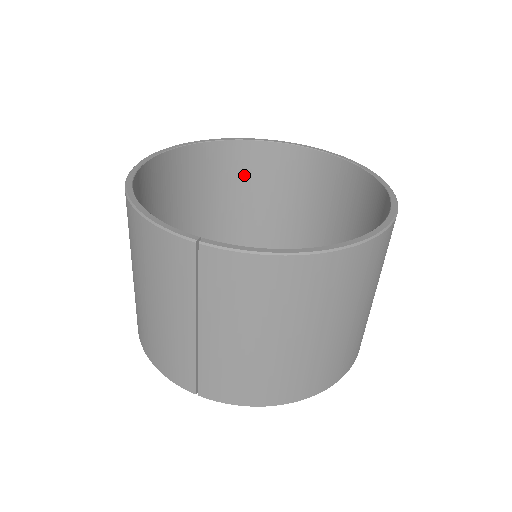
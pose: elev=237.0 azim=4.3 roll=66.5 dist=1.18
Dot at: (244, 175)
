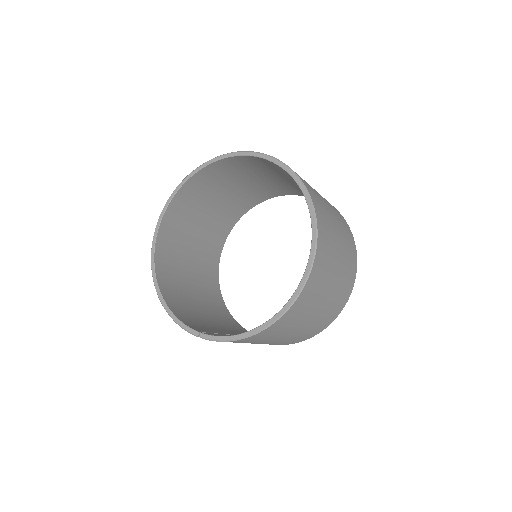
Dot at: (226, 175)
